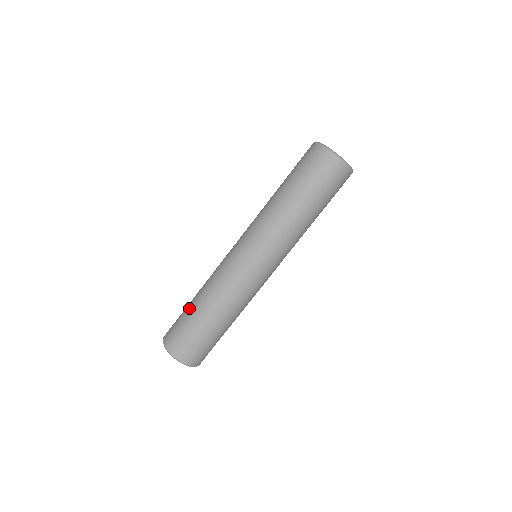
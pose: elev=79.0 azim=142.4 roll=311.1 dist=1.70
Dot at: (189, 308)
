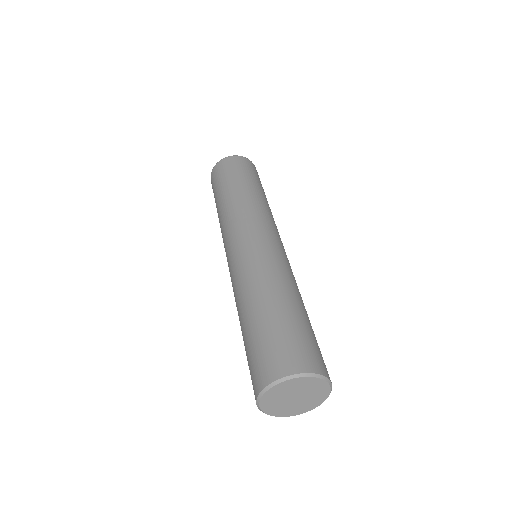
Dot at: (266, 316)
